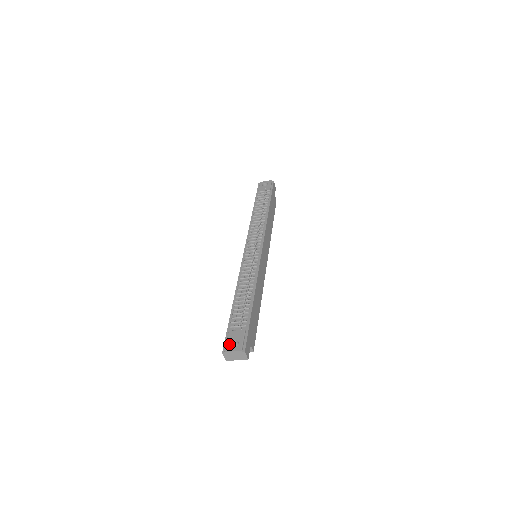
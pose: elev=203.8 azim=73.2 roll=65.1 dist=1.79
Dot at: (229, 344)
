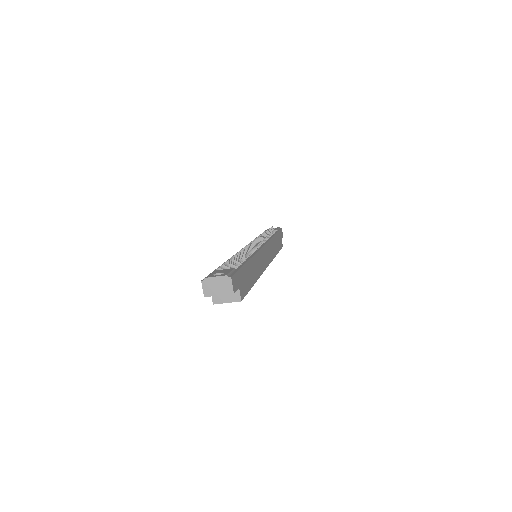
Dot at: (212, 274)
